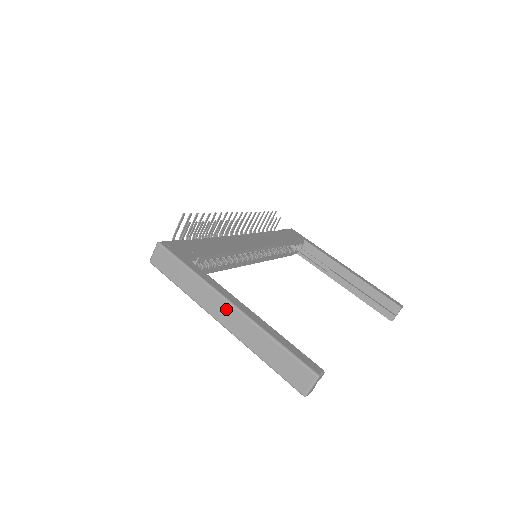
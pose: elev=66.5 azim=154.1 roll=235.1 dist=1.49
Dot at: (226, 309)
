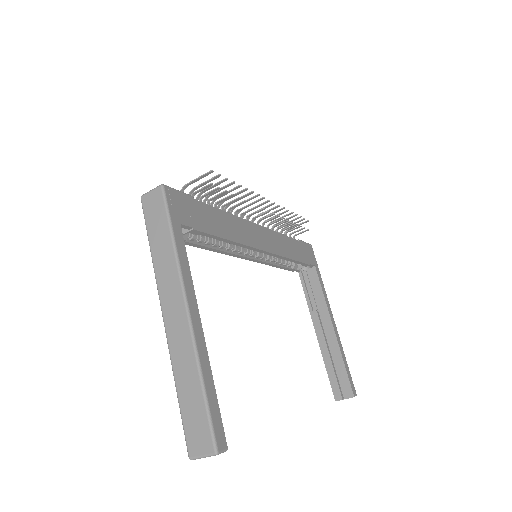
Dot at: (178, 309)
